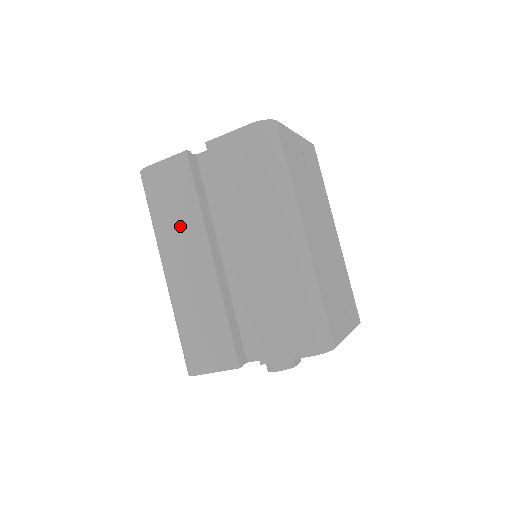
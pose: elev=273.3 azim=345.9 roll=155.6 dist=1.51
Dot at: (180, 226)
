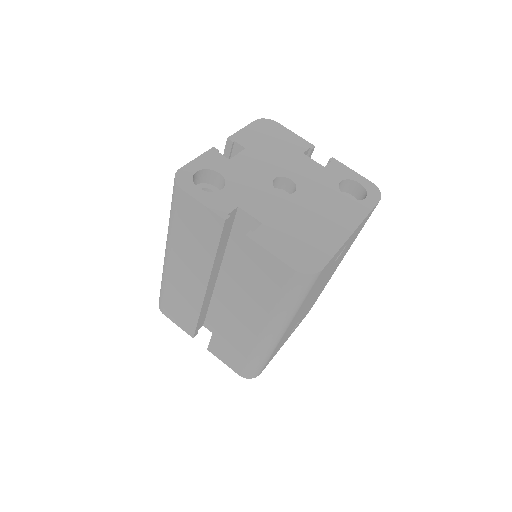
Dot at: (191, 252)
